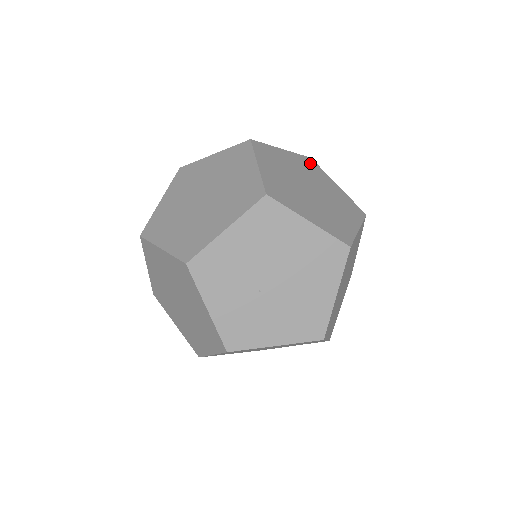
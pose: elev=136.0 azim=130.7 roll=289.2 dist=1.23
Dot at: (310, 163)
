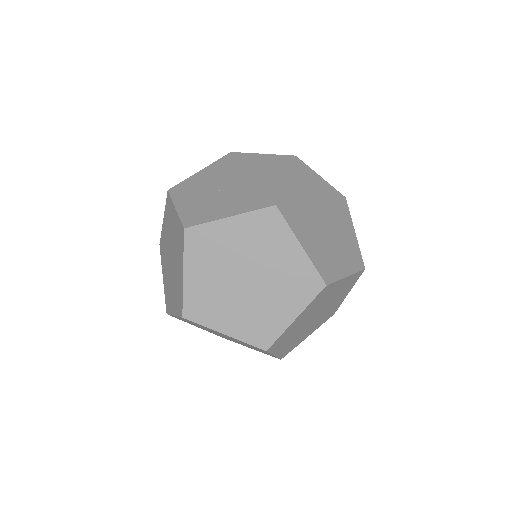
Dot at: occluded
